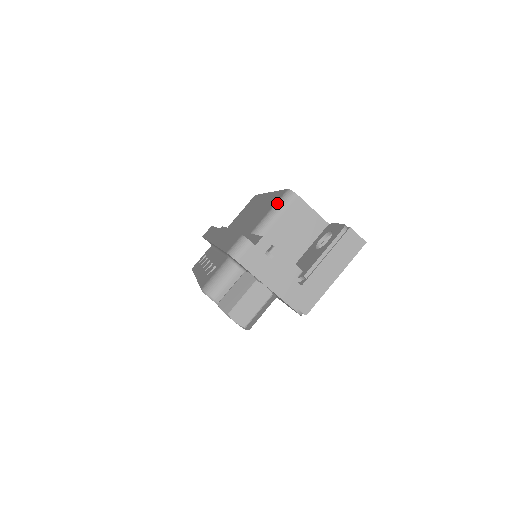
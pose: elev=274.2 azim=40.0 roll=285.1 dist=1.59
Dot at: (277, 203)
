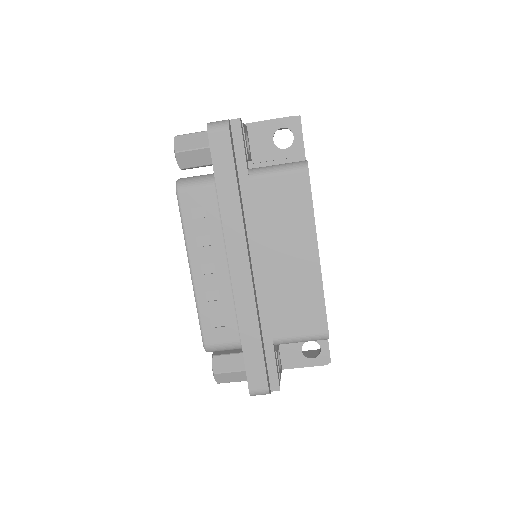
Dot at: (311, 338)
